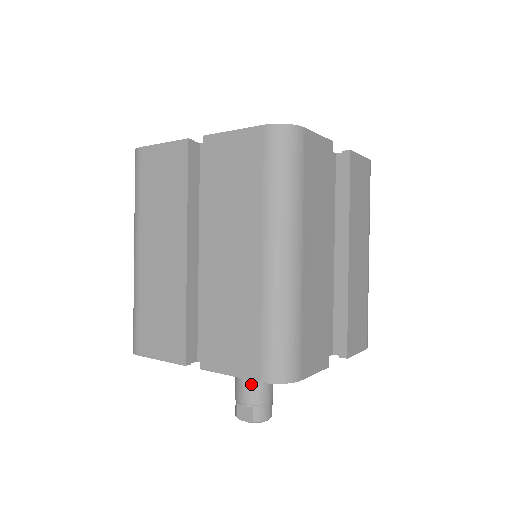
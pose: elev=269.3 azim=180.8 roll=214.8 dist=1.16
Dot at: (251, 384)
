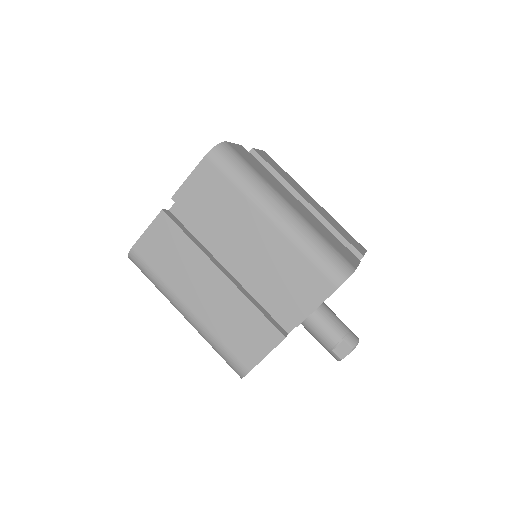
Dot at: (329, 327)
